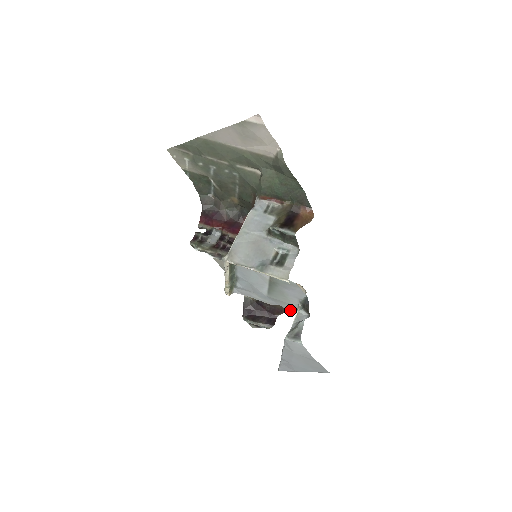
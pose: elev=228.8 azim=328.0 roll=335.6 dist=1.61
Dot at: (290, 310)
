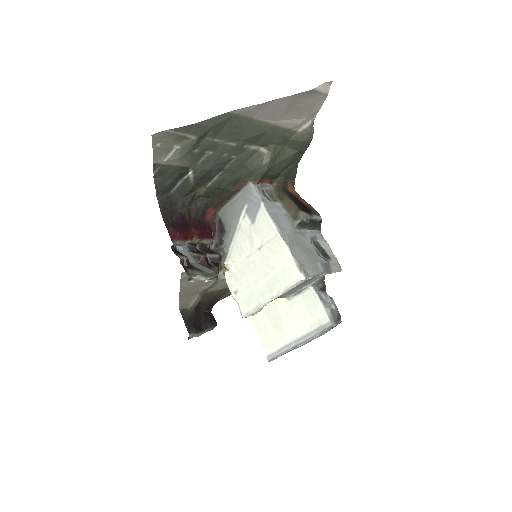
Dot at: (285, 297)
